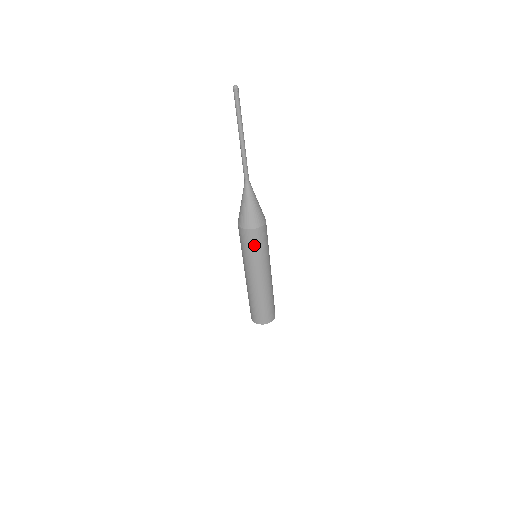
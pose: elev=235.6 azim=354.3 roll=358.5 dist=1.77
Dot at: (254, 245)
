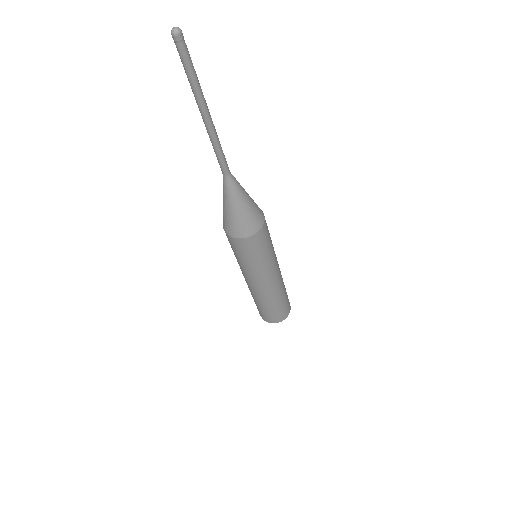
Dot at: (266, 244)
